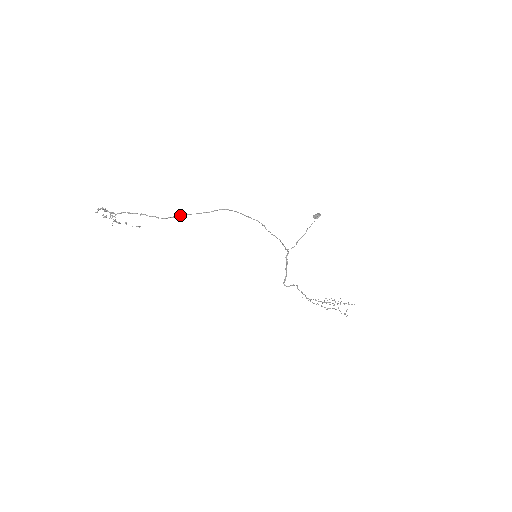
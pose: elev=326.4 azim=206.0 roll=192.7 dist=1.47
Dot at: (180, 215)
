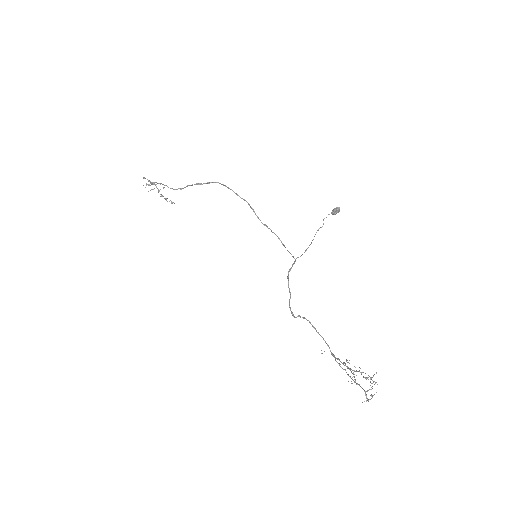
Dot at: (185, 187)
